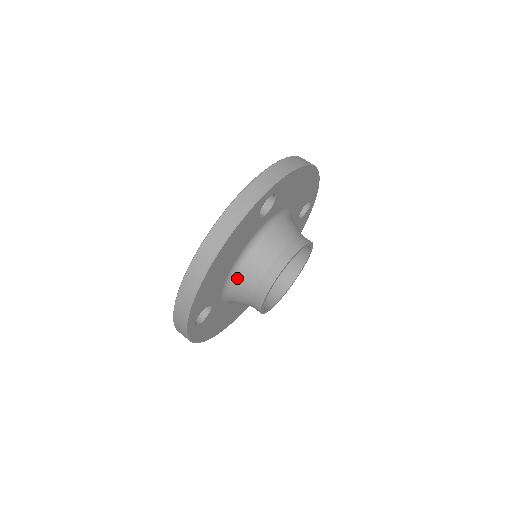
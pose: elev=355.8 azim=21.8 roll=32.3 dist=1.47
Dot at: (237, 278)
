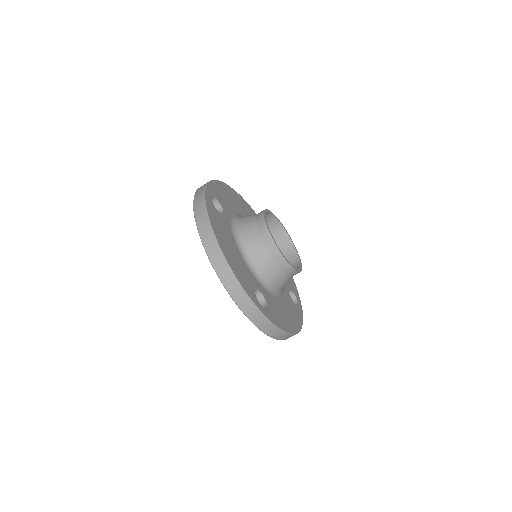
Dot at: (252, 260)
